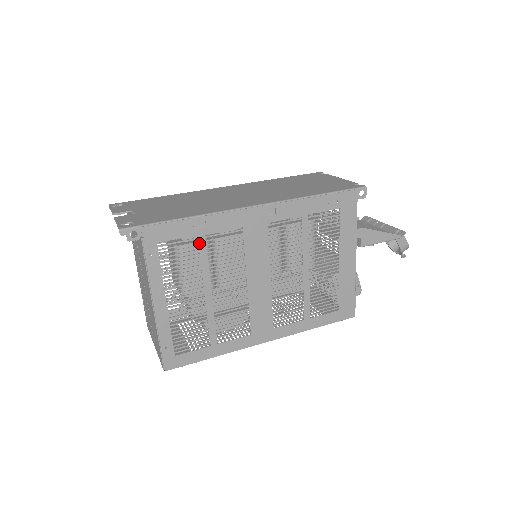
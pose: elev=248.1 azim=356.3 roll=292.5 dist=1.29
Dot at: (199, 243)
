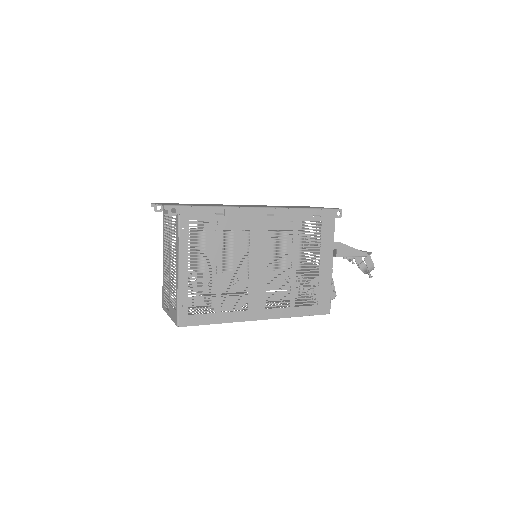
Dot at: (218, 227)
